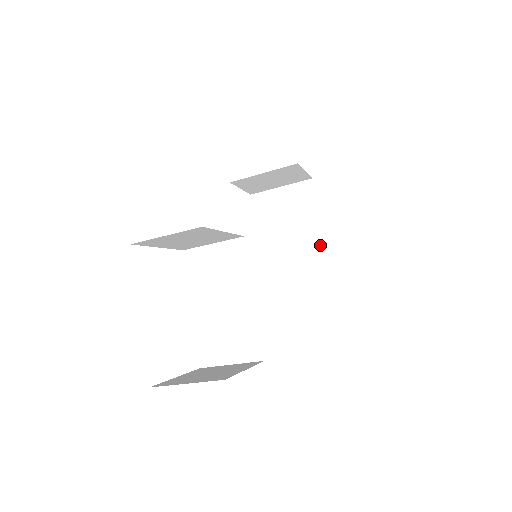
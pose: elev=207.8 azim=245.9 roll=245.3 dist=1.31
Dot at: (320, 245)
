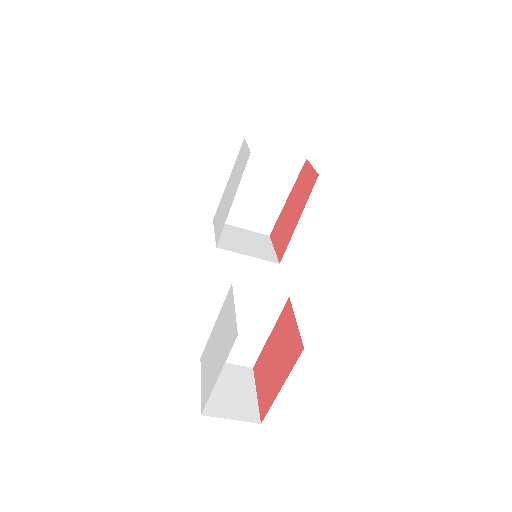
Dot at: (276, 210)
